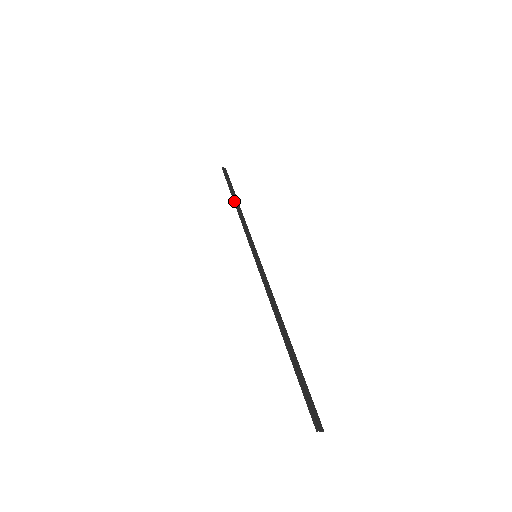
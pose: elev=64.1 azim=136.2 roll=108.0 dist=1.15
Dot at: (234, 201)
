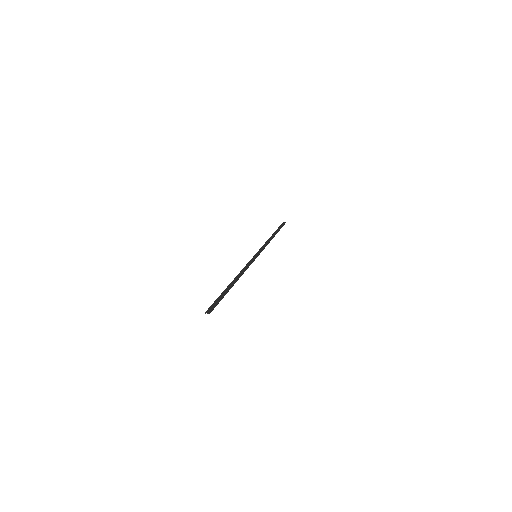
Dot at: occluded
